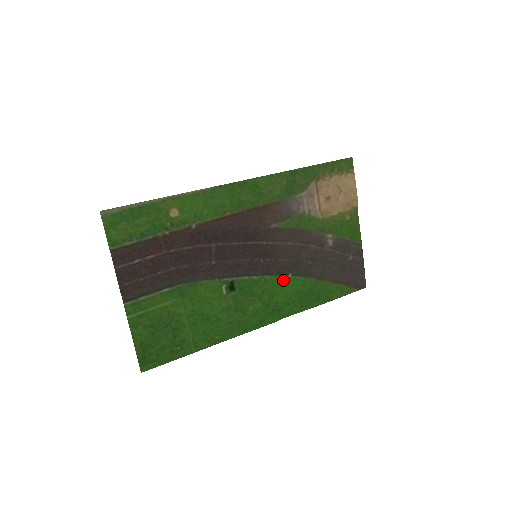
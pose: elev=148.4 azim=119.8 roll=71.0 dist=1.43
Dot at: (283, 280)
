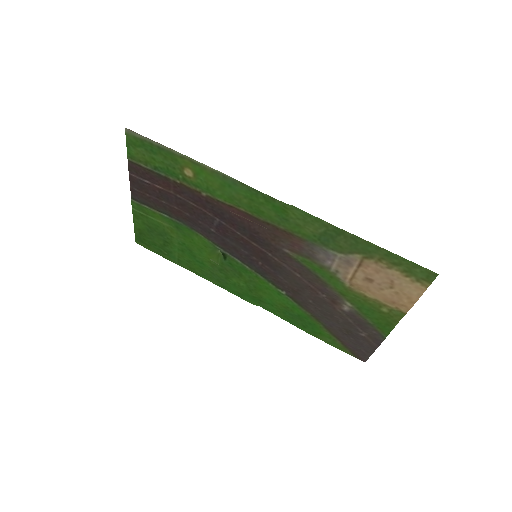
Dot at: (275, 289)
